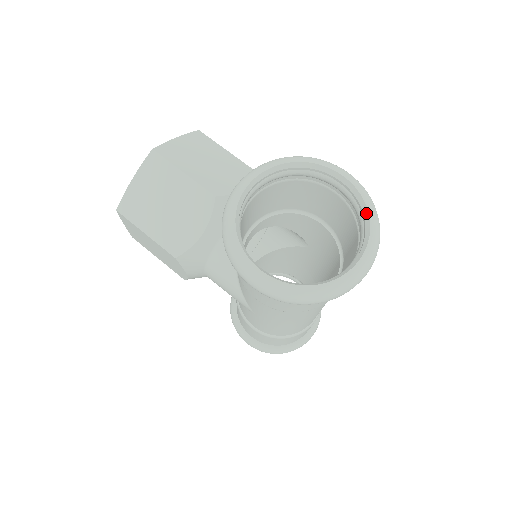
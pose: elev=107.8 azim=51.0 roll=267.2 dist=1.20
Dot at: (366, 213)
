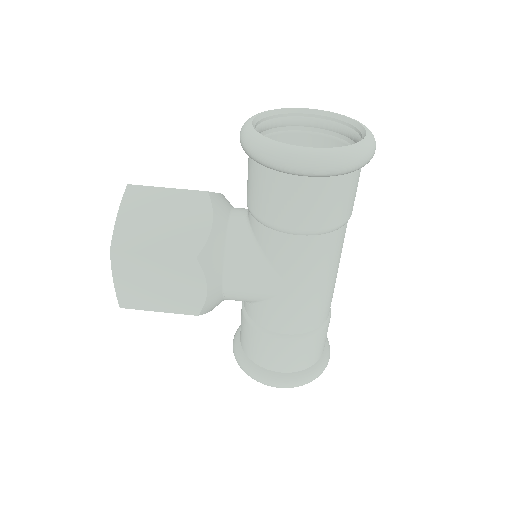
Dot at: (343, 118)
